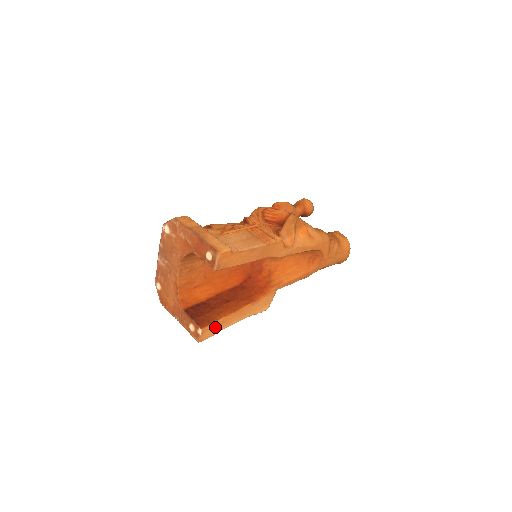
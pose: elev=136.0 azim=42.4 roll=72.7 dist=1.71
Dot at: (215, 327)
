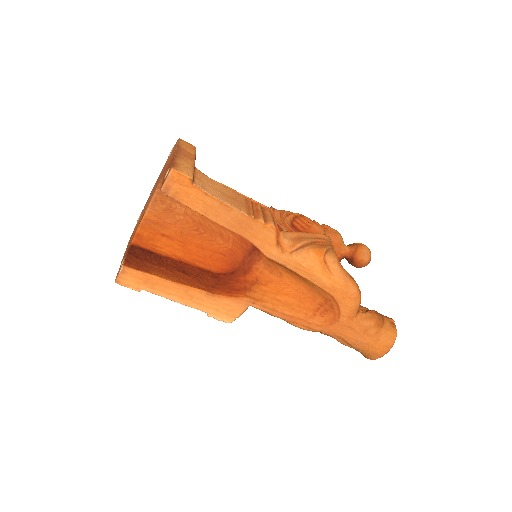
Dot at: (143, 280)
